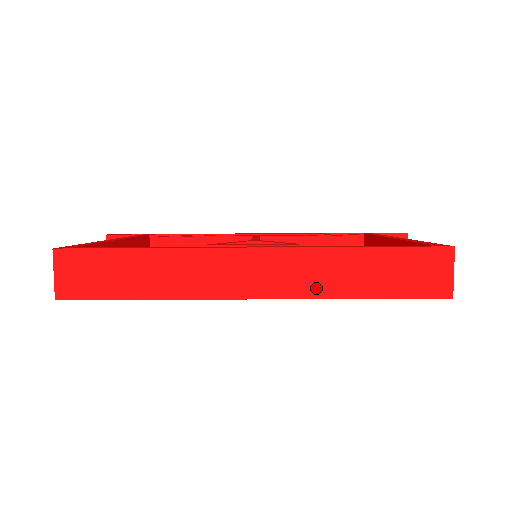
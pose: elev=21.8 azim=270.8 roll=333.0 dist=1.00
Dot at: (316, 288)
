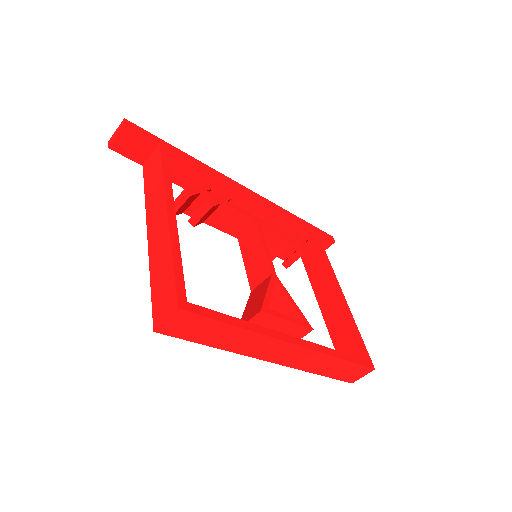
Dot at: (305, 366)
